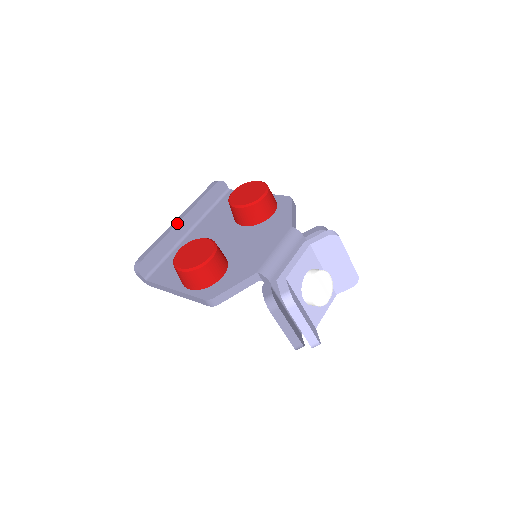
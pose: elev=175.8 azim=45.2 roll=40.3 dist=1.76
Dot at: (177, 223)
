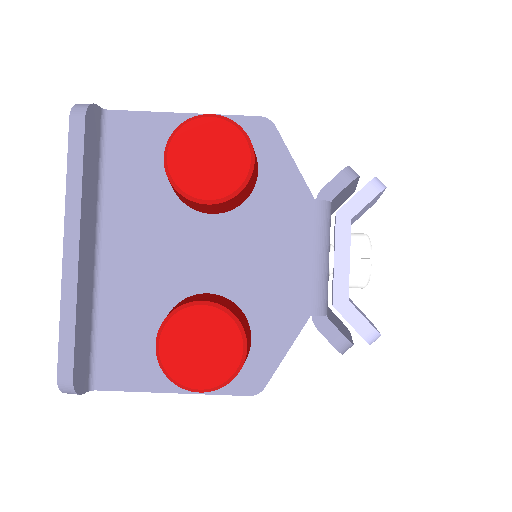
Dot at: (77, 263)
